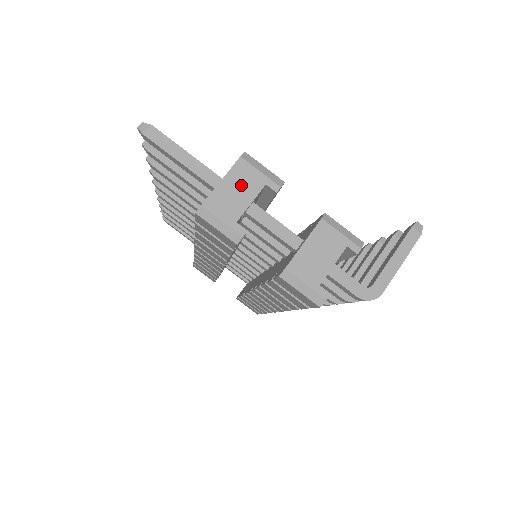
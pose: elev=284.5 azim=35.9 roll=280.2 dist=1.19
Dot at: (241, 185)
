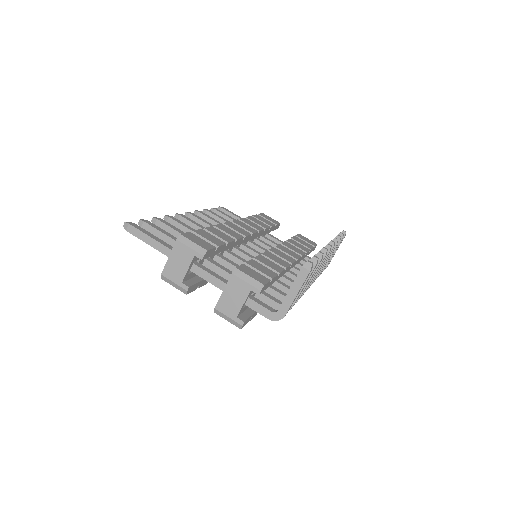
Dot at: (180, 258)
